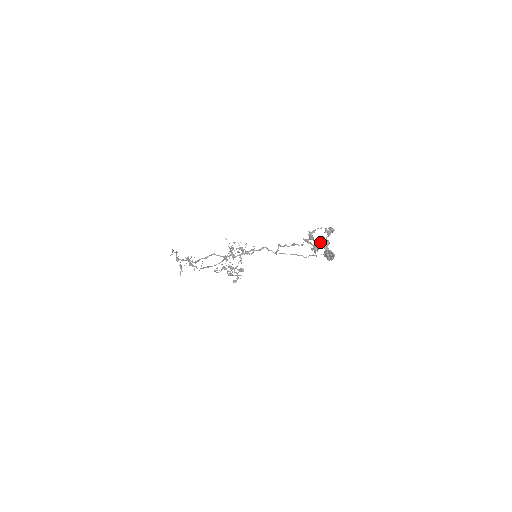
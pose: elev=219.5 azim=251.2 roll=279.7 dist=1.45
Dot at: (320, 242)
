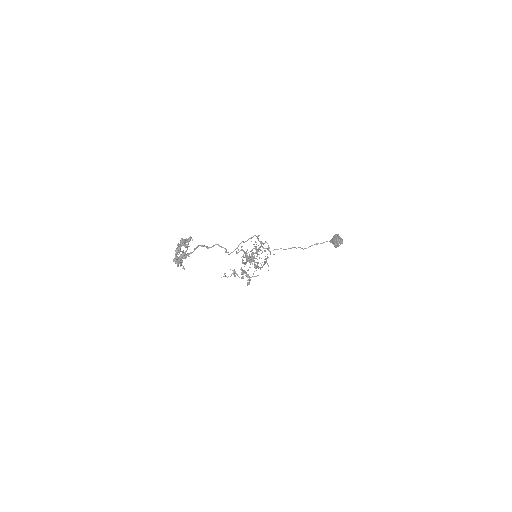
Dot at: (180, 255)
